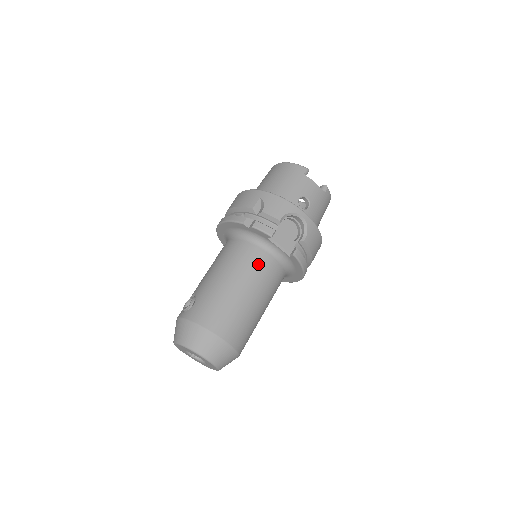
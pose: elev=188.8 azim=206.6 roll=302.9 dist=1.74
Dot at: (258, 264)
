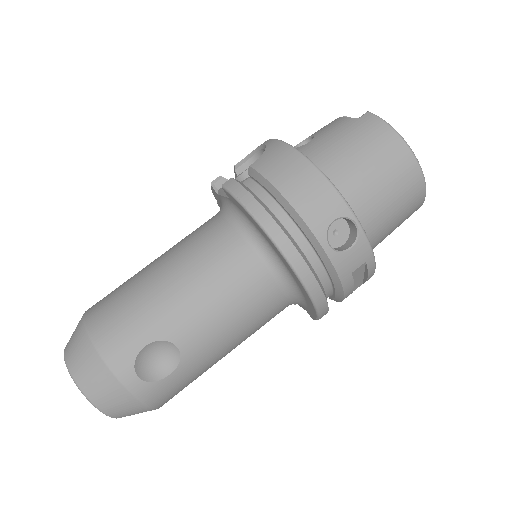
Dot at: (196, 229)
